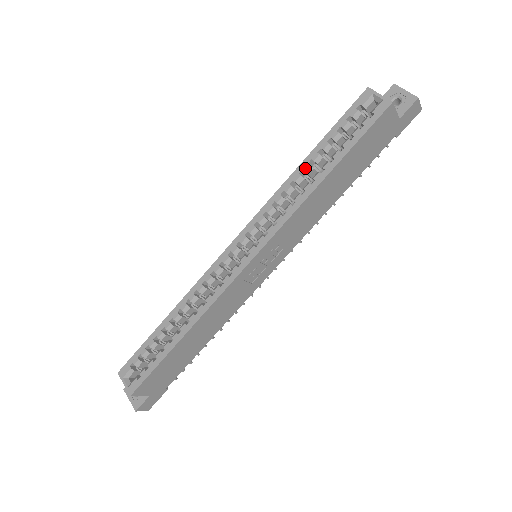
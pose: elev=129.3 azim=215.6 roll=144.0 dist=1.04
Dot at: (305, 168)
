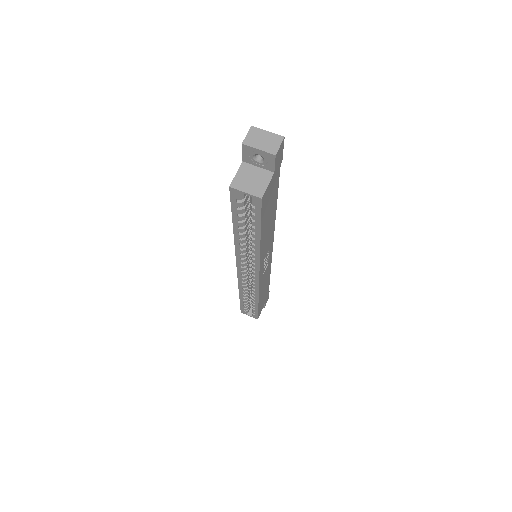
Dot at: (240, 237)
